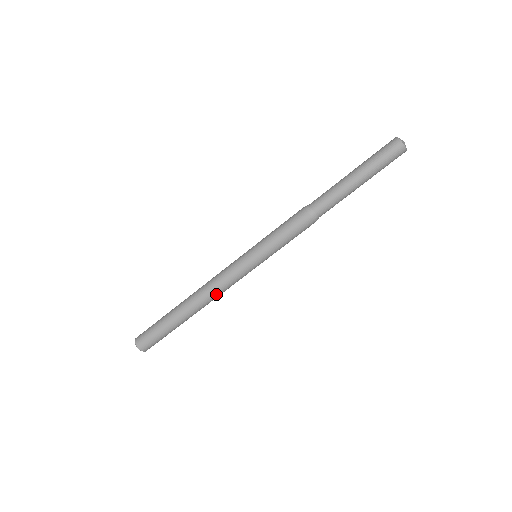
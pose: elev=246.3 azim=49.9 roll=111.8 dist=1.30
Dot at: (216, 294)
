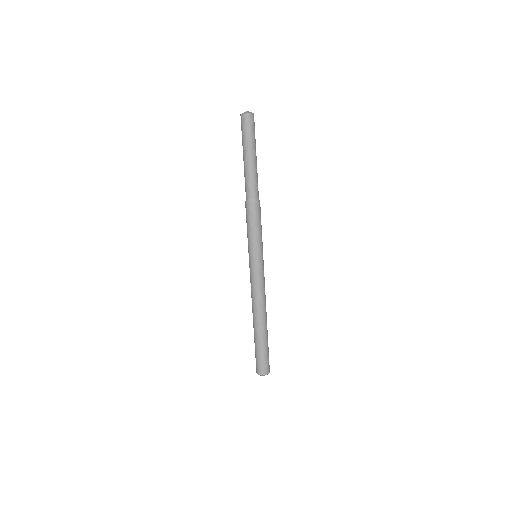
Dot at: (265, 298)
